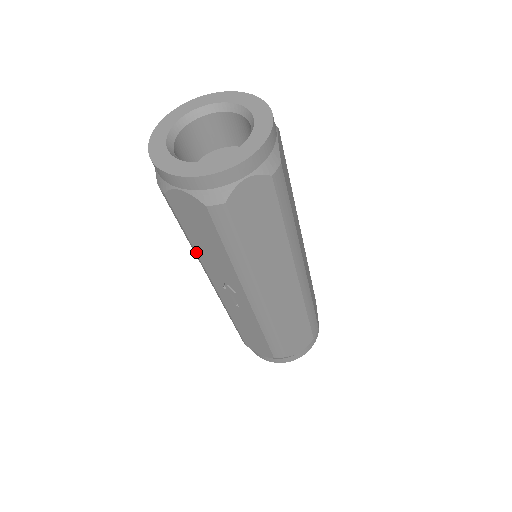
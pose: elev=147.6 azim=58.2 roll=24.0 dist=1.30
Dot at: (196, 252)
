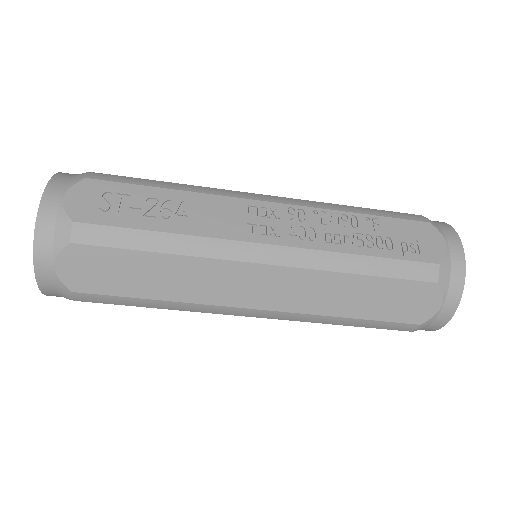
Dot at: occluded
